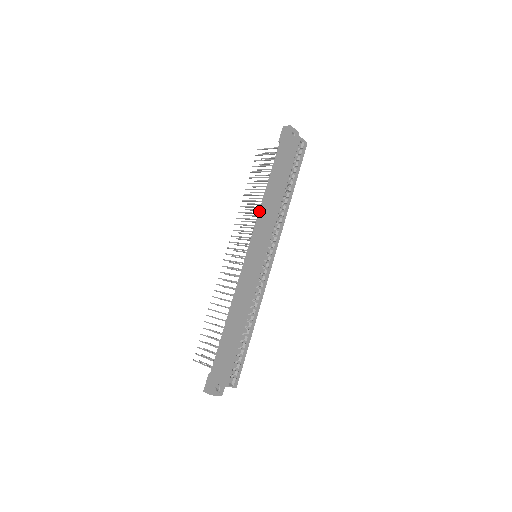
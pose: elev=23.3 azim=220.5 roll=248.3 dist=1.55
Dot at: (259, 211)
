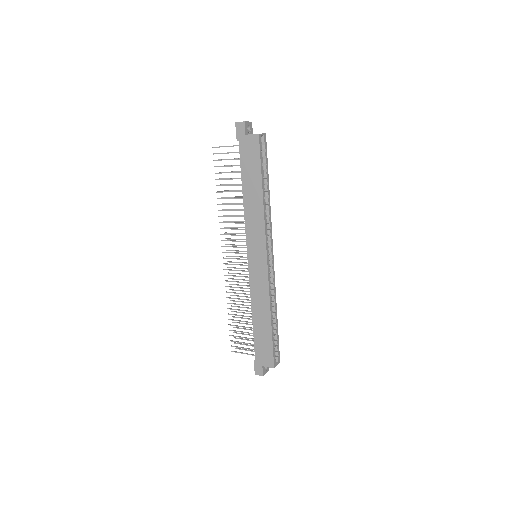
Dot at: (244, 216)
